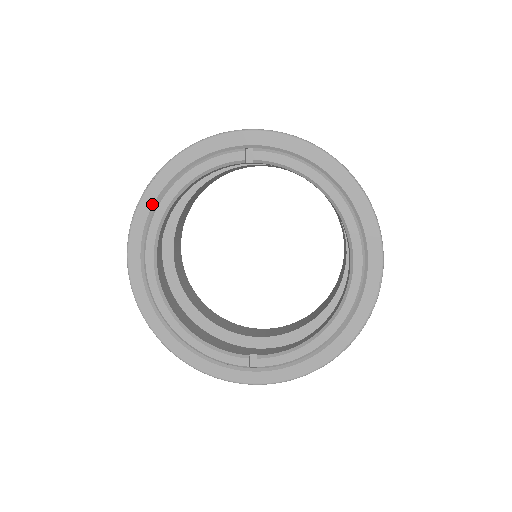
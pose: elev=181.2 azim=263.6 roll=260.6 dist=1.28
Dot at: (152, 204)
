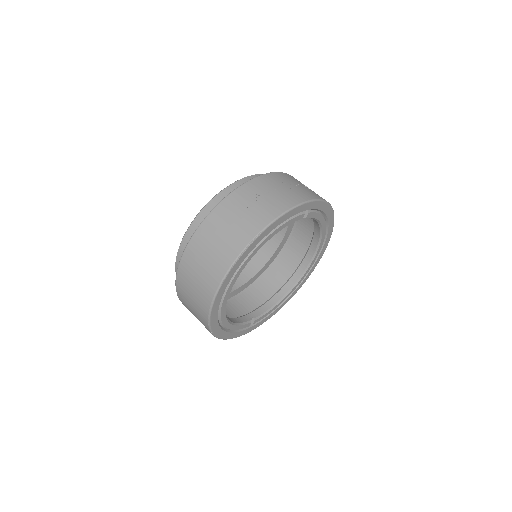
Dot at: (247, 256)
